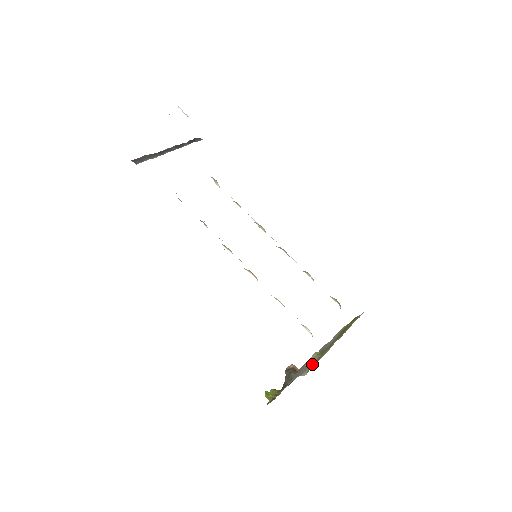
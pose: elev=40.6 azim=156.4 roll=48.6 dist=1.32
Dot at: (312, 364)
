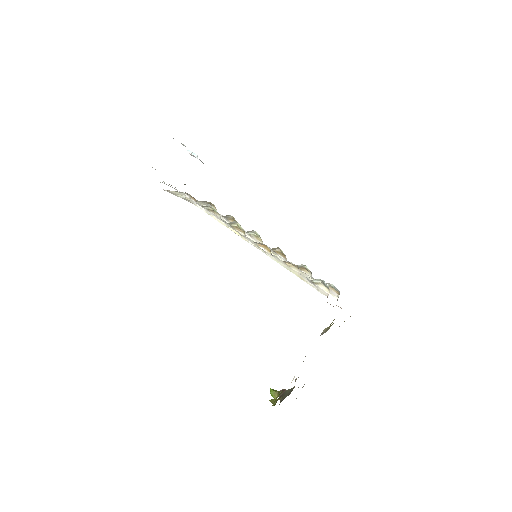
Dot at: occluded
